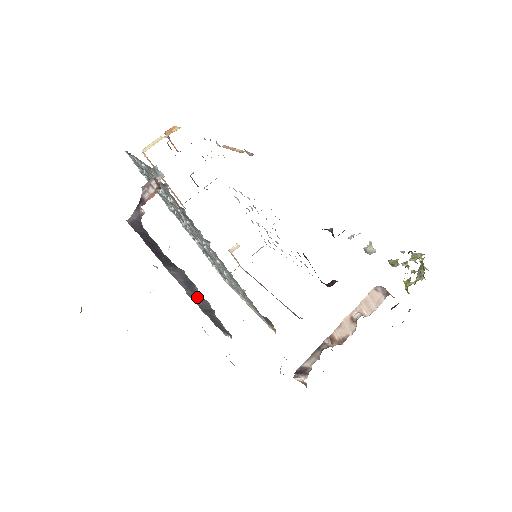
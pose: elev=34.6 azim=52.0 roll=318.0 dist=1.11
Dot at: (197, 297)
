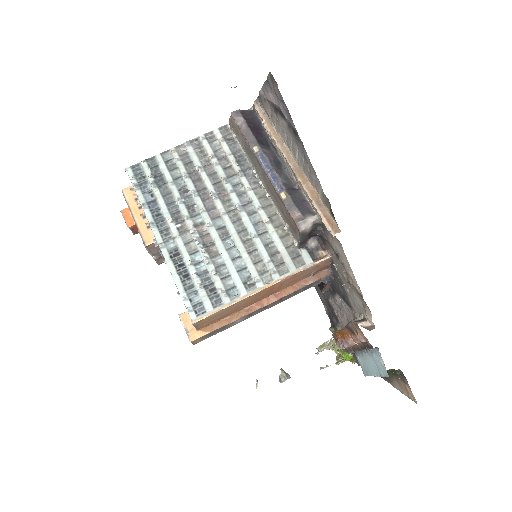
Dot at: (283, 175)
